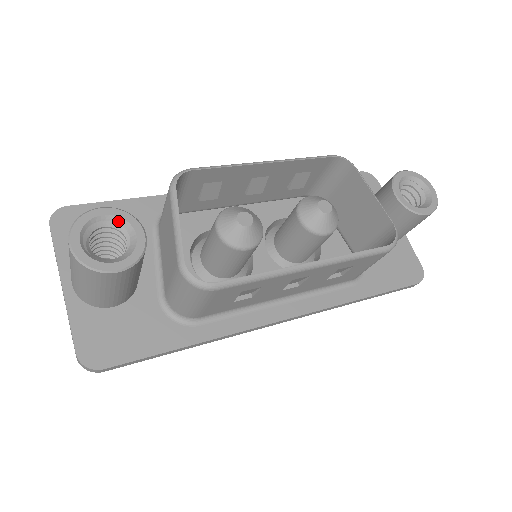
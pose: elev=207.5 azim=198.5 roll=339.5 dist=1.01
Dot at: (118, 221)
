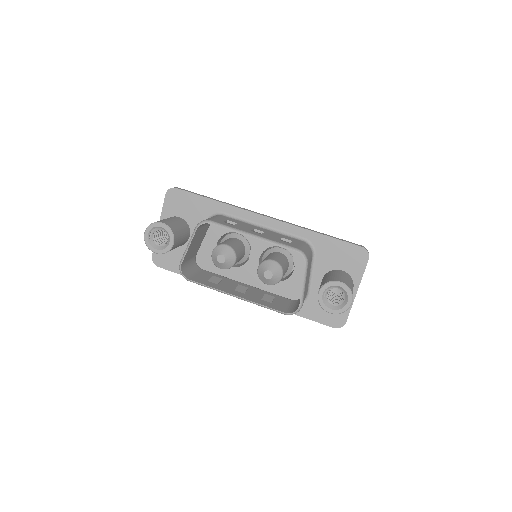
Dot at: (167, 232)
